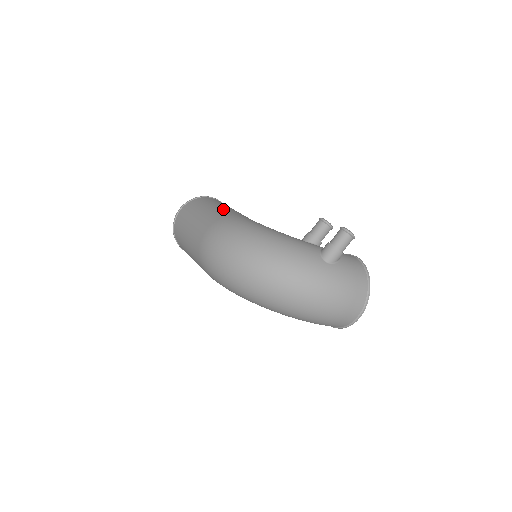
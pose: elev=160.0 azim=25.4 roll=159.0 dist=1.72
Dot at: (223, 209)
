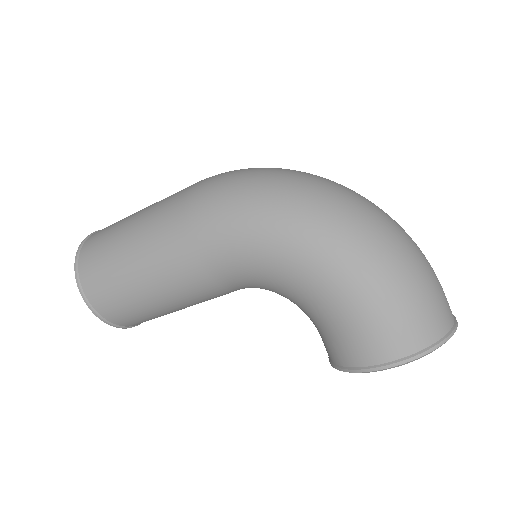
Dot at: occluded
